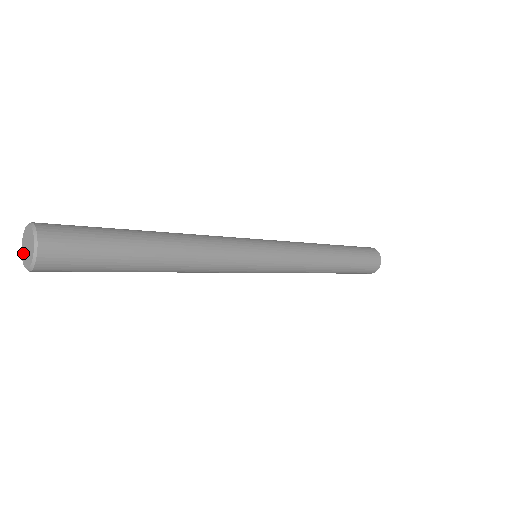
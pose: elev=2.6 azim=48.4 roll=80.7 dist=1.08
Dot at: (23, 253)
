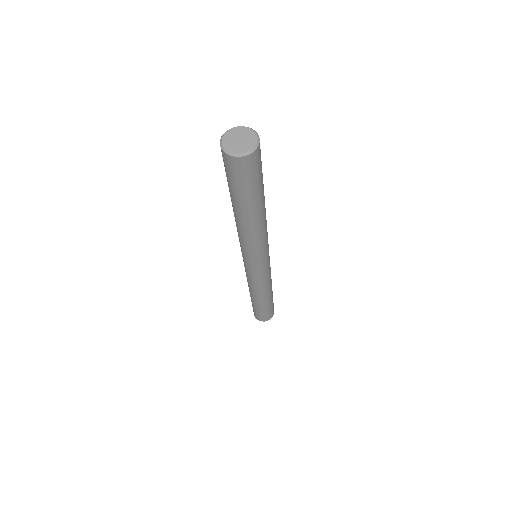
Dot at: (237, 149)
